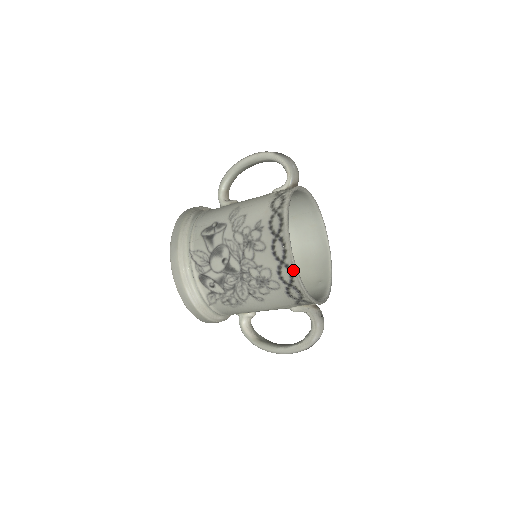
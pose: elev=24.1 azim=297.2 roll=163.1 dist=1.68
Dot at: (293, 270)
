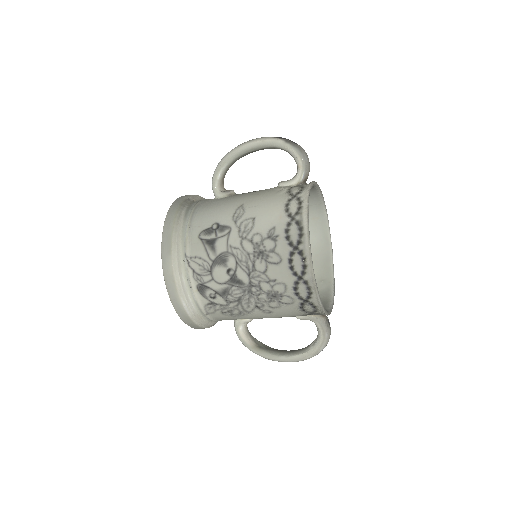
Dot at: (313, 287)
